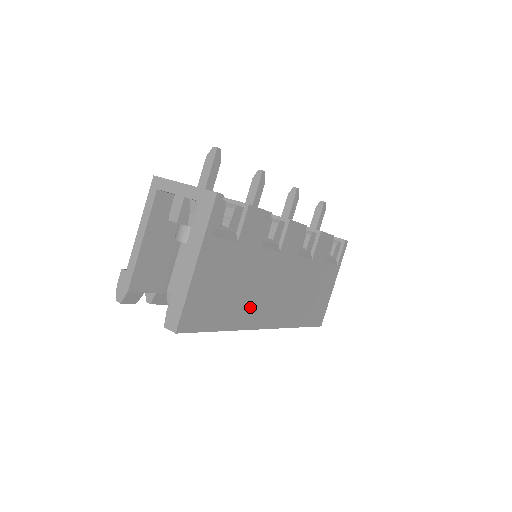
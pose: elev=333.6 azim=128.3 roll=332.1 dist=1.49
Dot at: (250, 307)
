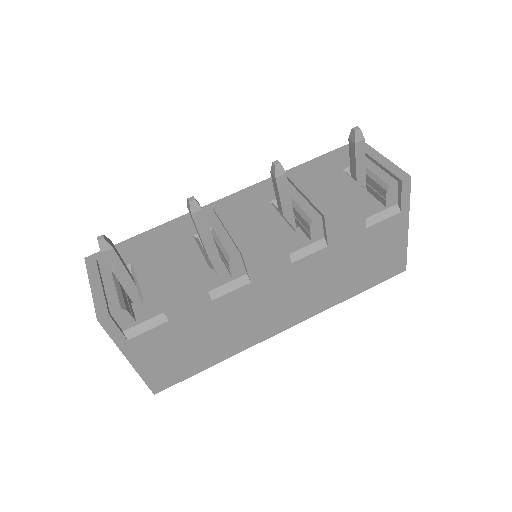
Dot at: (241, 335)
